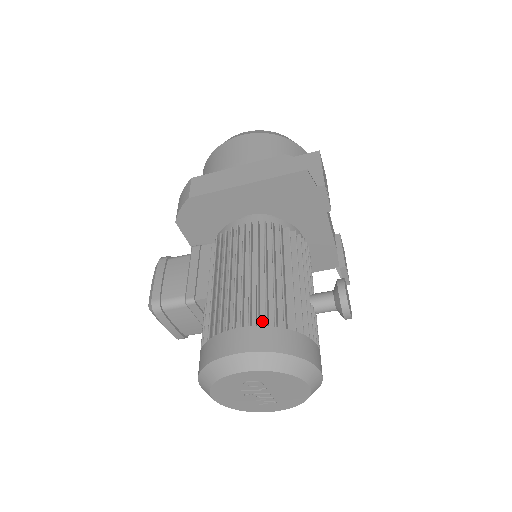
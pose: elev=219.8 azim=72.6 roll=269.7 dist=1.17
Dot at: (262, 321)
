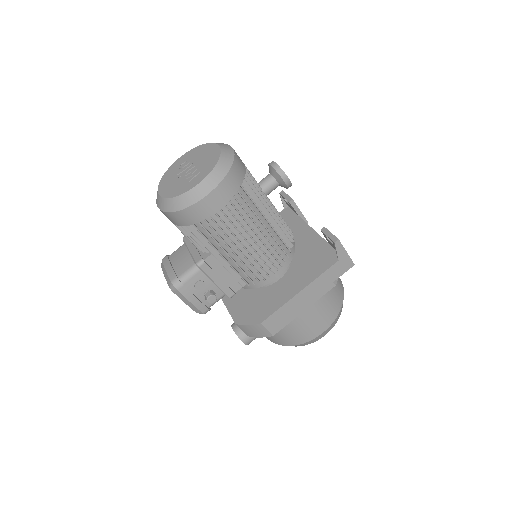
Dot at: occluded
